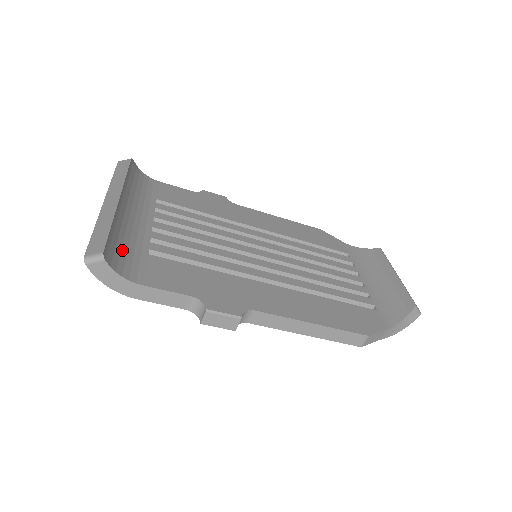
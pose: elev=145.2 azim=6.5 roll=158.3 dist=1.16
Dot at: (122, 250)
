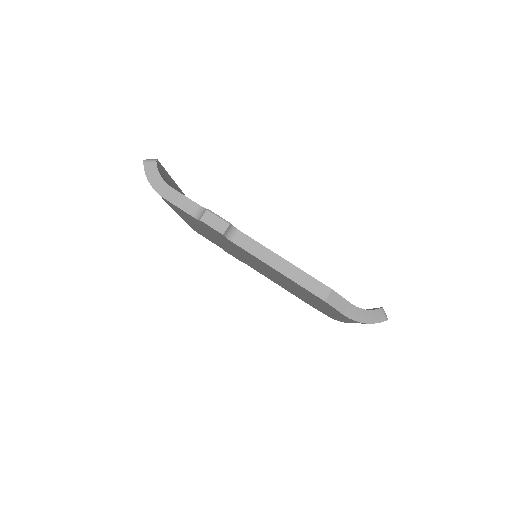
Dot at: (166, 181)
